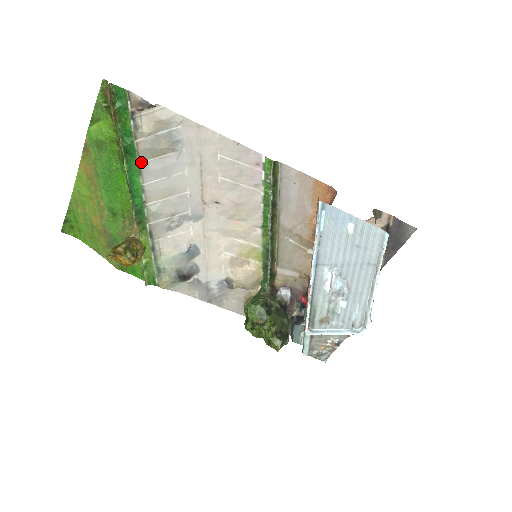
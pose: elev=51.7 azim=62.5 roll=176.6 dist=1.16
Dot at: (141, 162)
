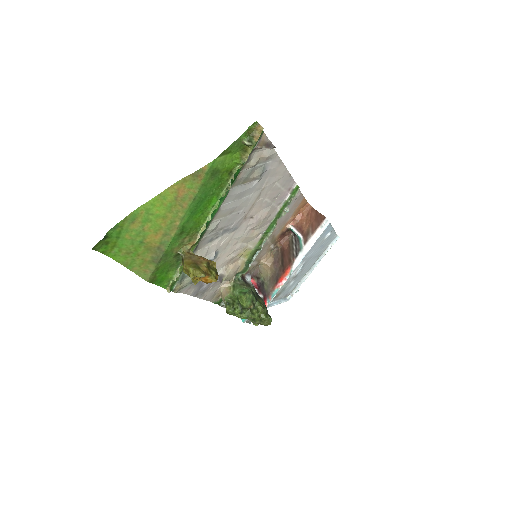
Dot at: (231, 188)
